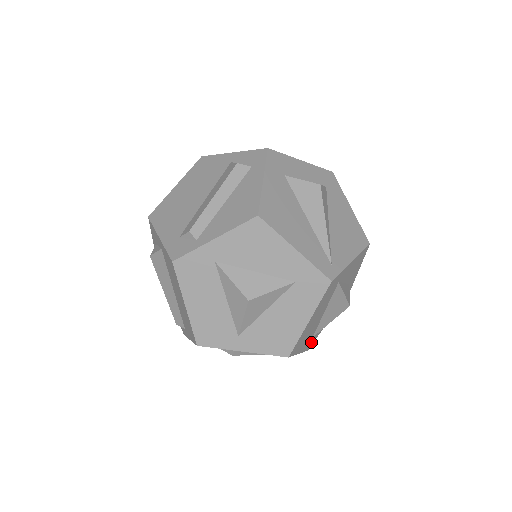
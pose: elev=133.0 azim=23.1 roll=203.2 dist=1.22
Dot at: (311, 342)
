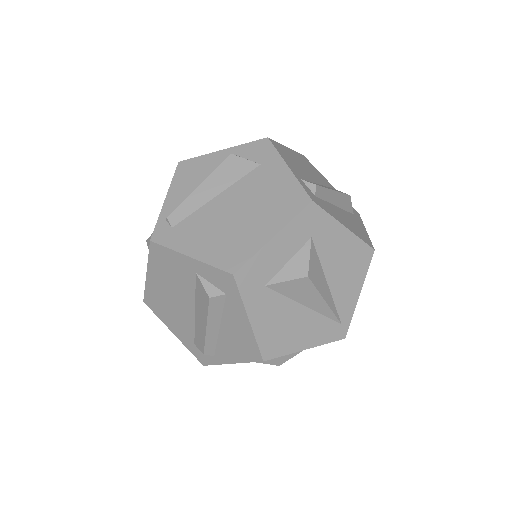
Dot at: occluded
